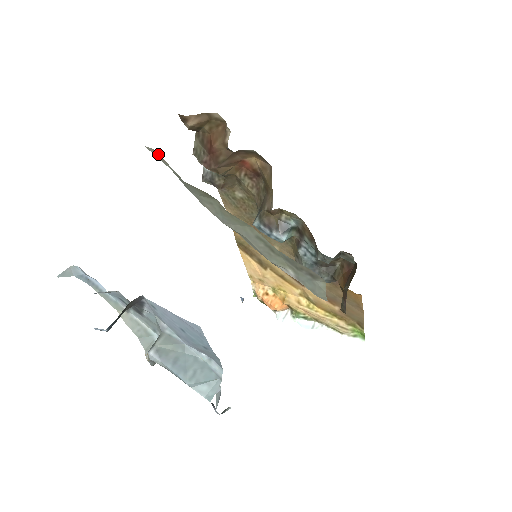
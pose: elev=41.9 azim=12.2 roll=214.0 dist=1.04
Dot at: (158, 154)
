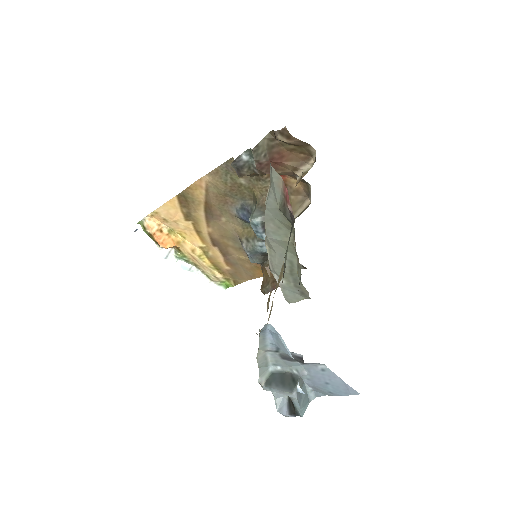
Dot at: (281, 182)
